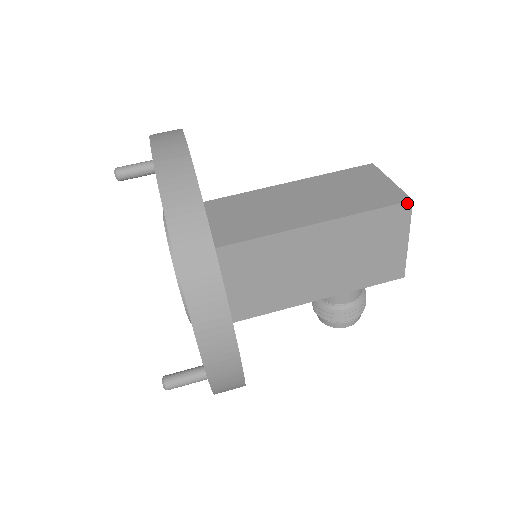
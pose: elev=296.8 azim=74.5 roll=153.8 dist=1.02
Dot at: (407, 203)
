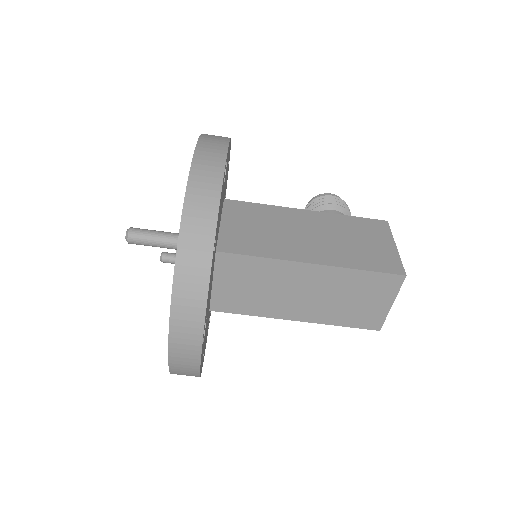
Dot at: (375, 329)
